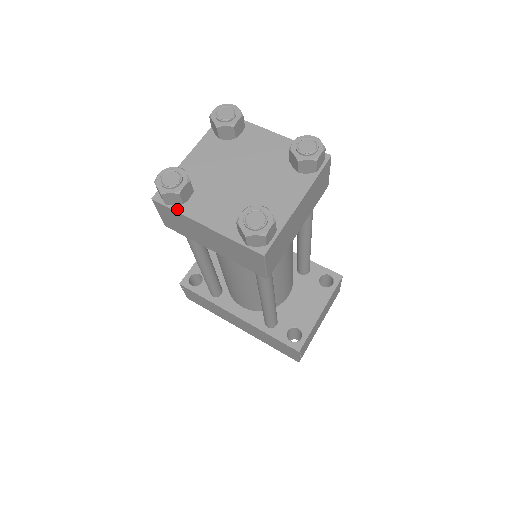
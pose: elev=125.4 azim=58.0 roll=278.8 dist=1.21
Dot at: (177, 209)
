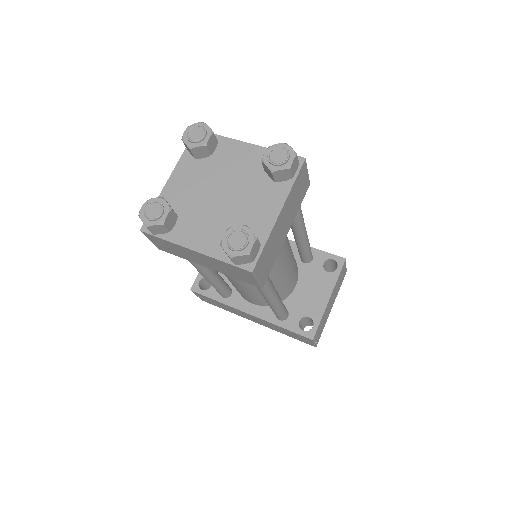
Dot at: (165, 237)
